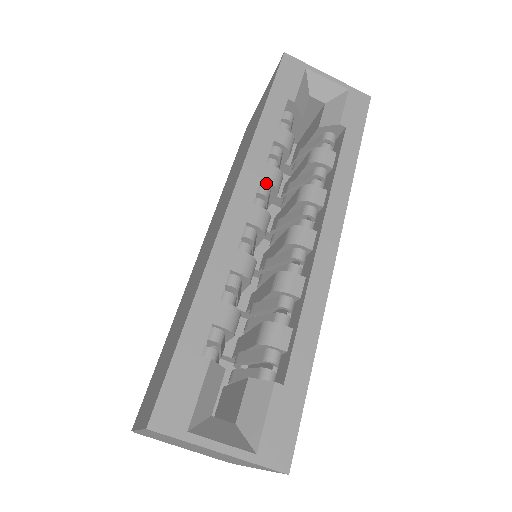
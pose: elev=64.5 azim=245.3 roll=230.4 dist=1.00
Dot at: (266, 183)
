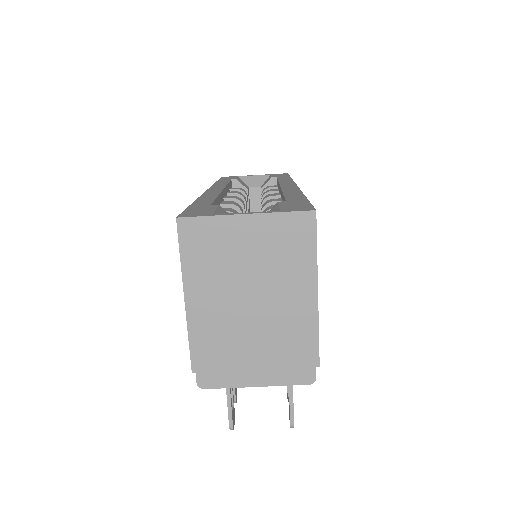
Dot at: (233, 195)
